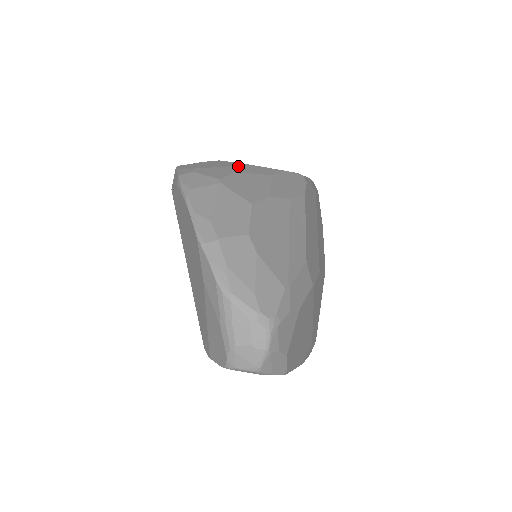
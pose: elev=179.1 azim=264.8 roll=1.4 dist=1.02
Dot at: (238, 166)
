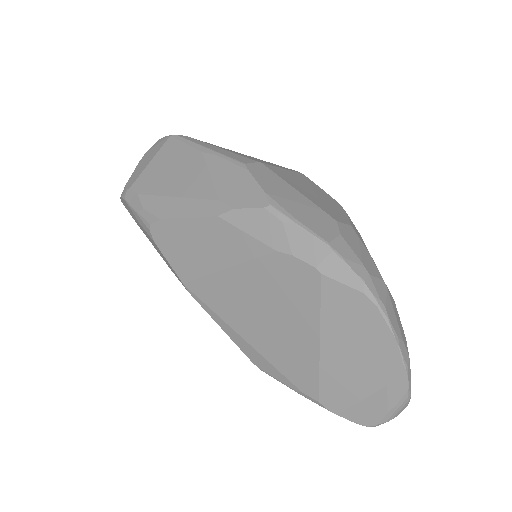
Dot at: (359, 238)
